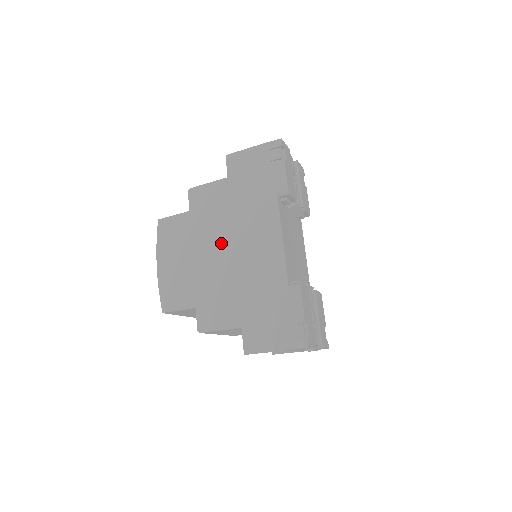
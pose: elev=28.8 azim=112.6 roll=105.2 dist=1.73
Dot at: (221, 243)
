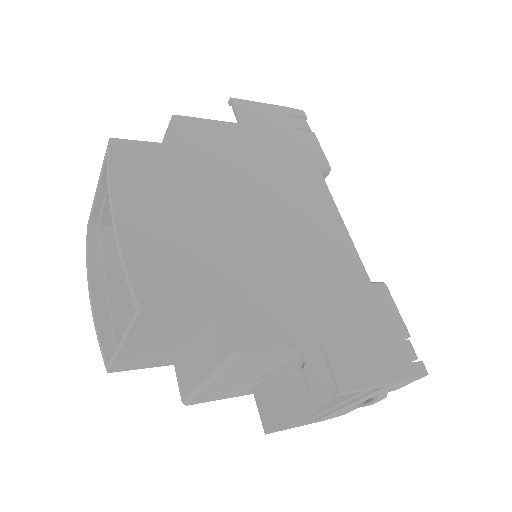
Dot at: (251, 205)
